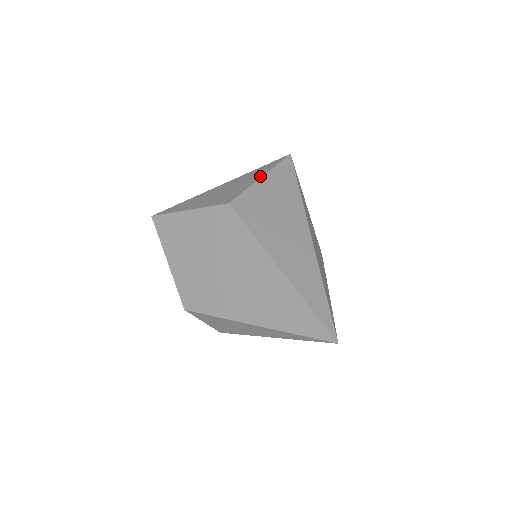
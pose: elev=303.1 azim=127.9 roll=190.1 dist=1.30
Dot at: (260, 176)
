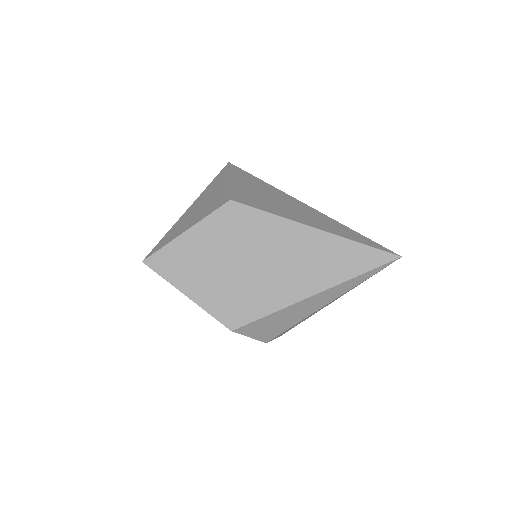
Dot at: (227, 180)
